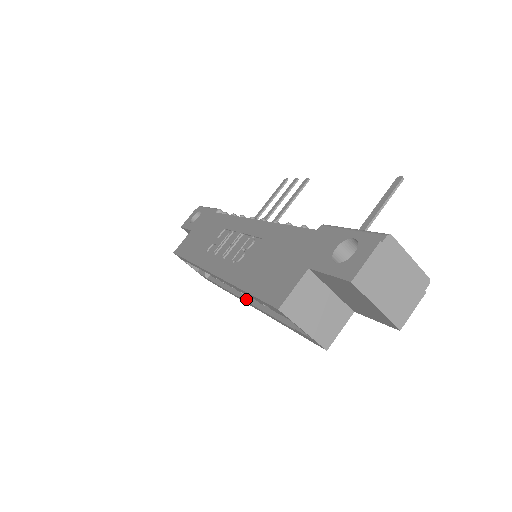
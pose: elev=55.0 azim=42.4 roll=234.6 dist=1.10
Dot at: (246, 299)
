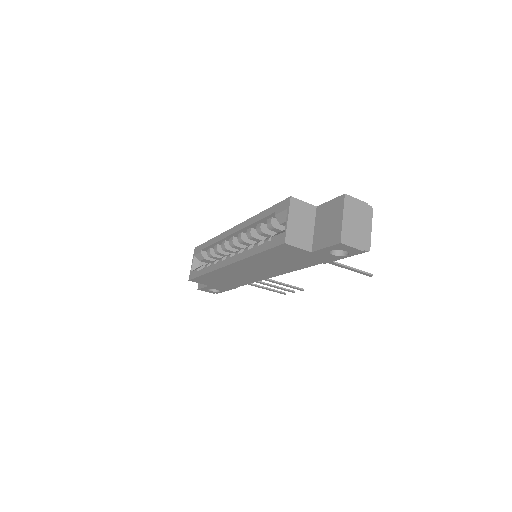
Dot at: (232, 257)
